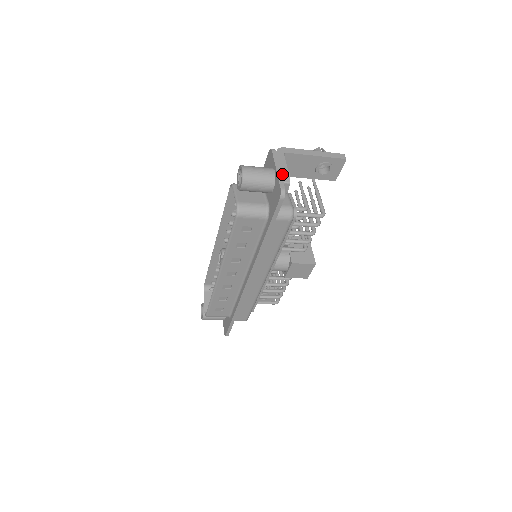
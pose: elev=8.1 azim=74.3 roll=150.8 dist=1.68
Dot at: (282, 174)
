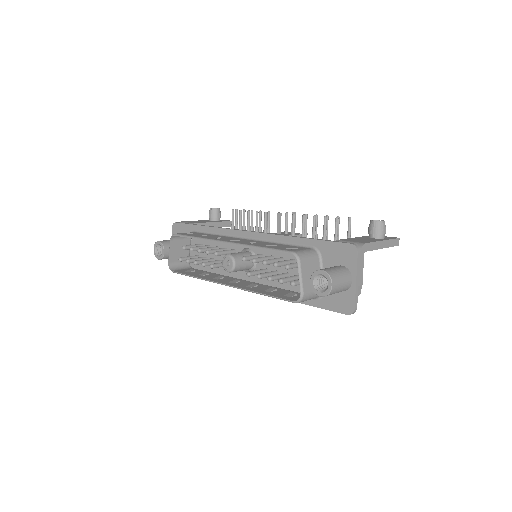
Dot at: (358, 287)
